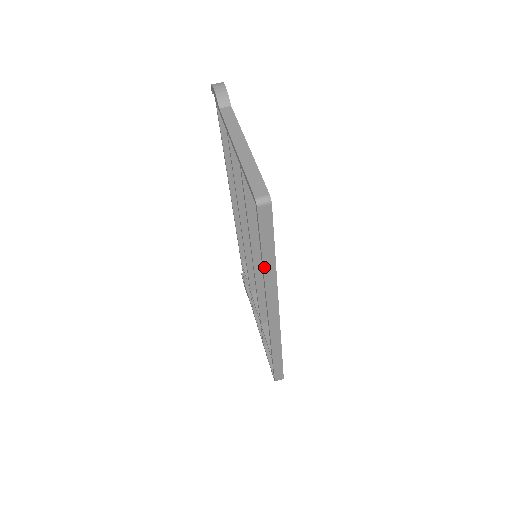
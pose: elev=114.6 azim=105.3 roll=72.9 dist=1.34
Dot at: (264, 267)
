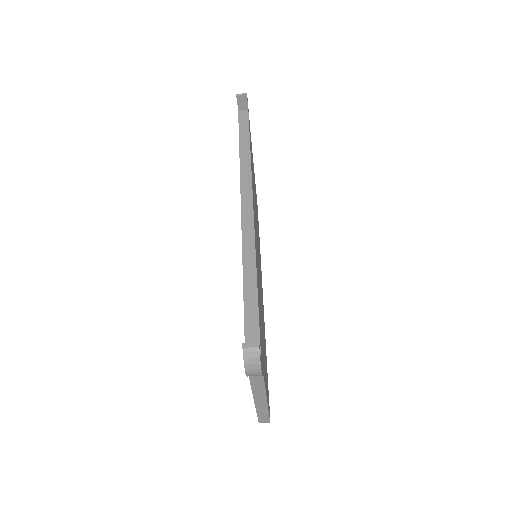
Dot at: occluded
